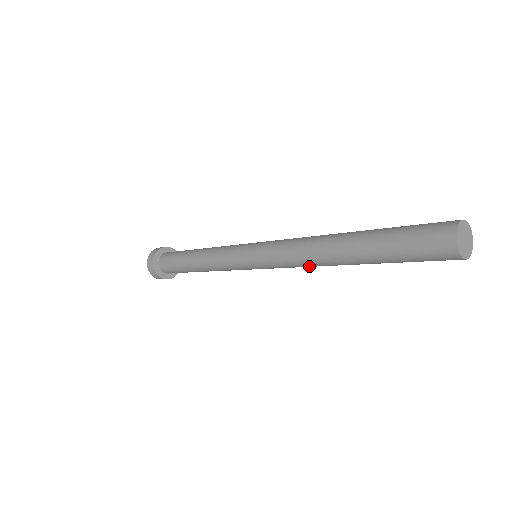
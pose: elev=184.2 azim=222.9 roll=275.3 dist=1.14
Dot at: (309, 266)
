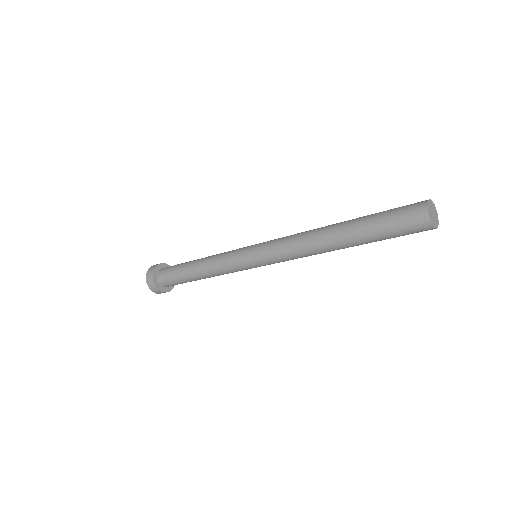
Dot at: (311, 255)
